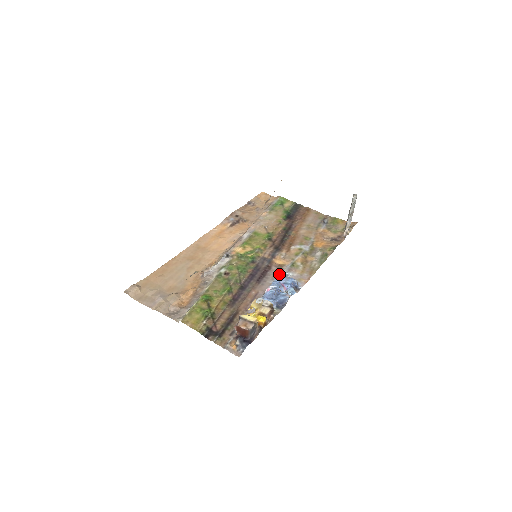
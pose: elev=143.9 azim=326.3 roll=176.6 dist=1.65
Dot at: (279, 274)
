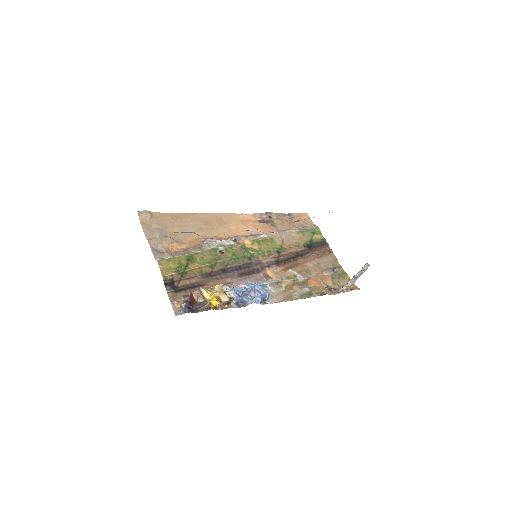
Dot at: (261, 281)
